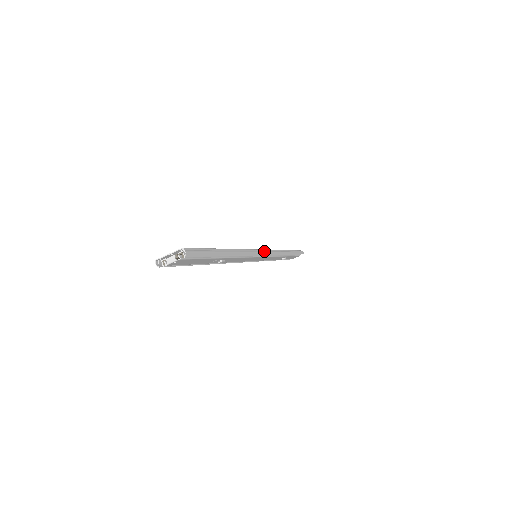
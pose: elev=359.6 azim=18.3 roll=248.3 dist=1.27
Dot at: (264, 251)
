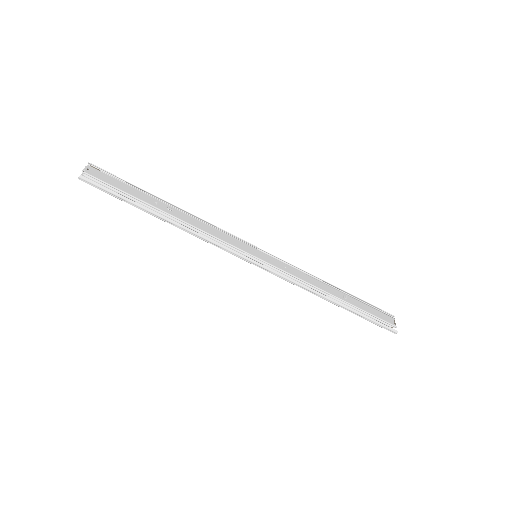
Dot at: occluded
